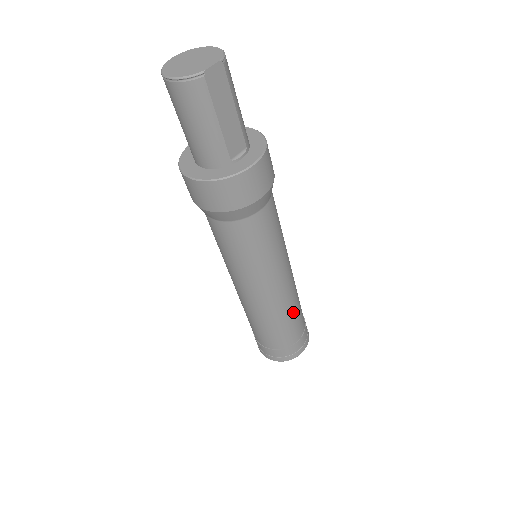
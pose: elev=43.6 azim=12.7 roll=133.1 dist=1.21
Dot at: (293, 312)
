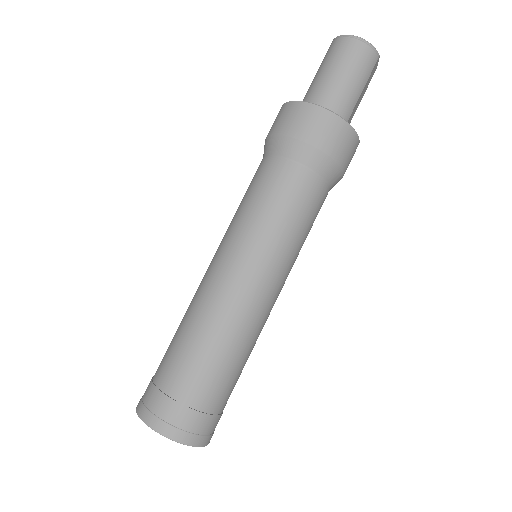
Dot at: (249, 355)
